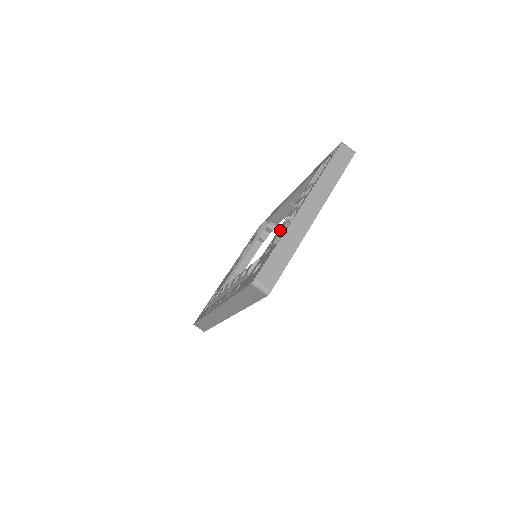
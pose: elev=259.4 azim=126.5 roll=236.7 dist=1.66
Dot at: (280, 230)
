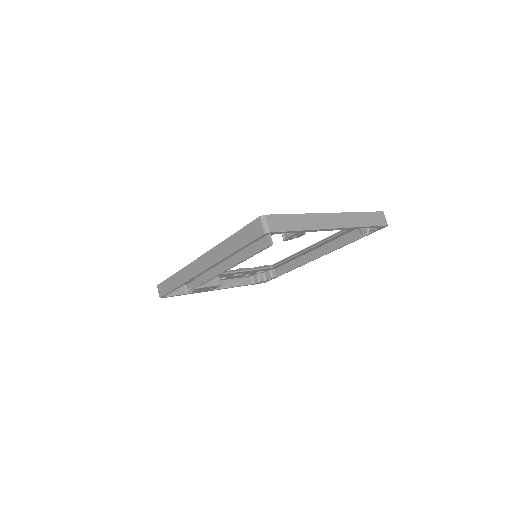
Dot at: occluded
